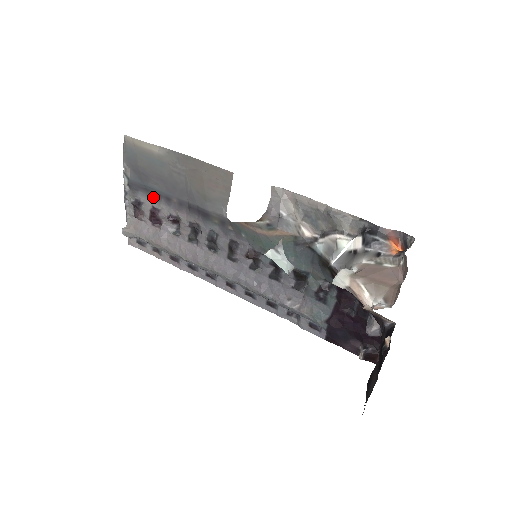
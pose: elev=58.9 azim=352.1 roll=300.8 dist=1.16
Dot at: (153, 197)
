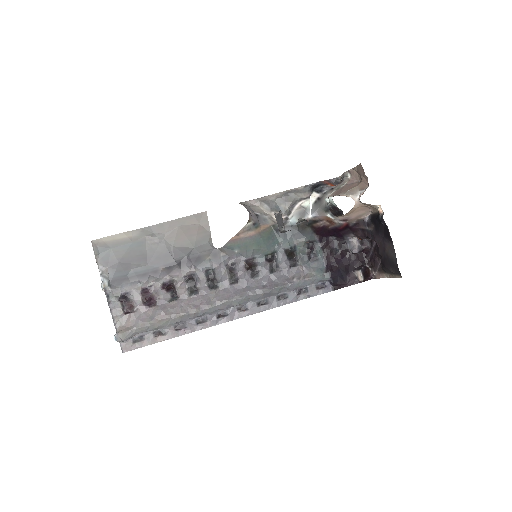
Dot at: (139, 280)
